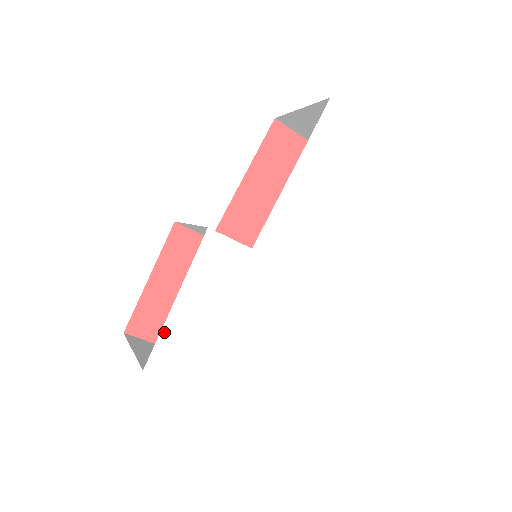
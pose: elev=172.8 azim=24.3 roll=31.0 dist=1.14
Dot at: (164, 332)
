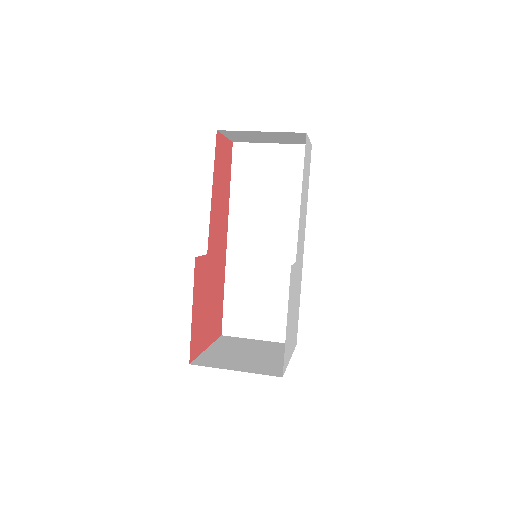
Dot at: (285, 347)
